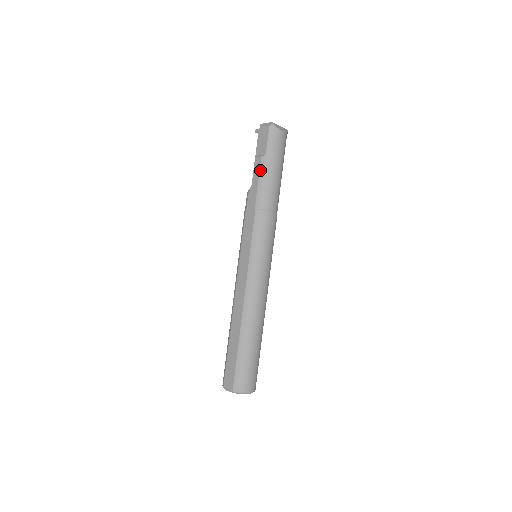
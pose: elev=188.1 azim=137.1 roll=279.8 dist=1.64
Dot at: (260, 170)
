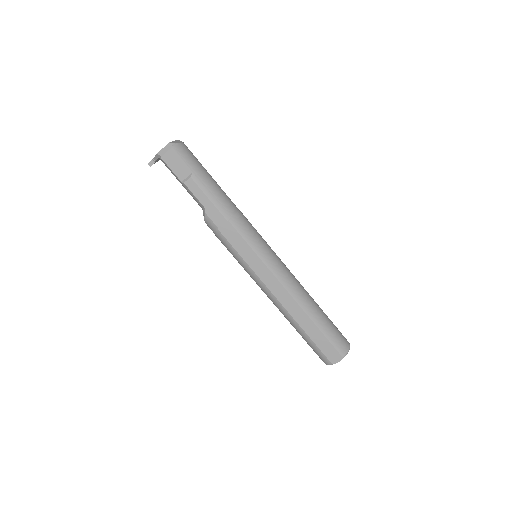
Dot at: (201, 189)
